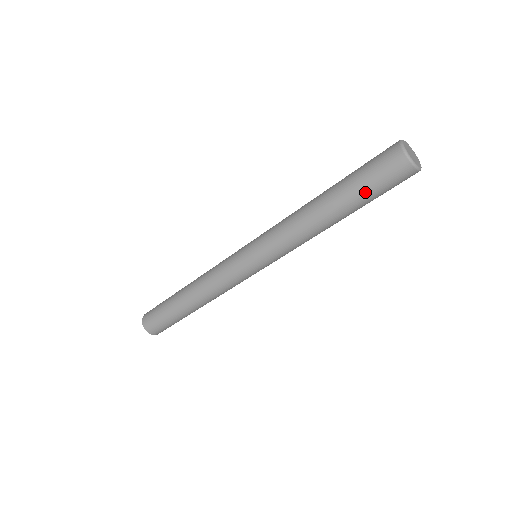
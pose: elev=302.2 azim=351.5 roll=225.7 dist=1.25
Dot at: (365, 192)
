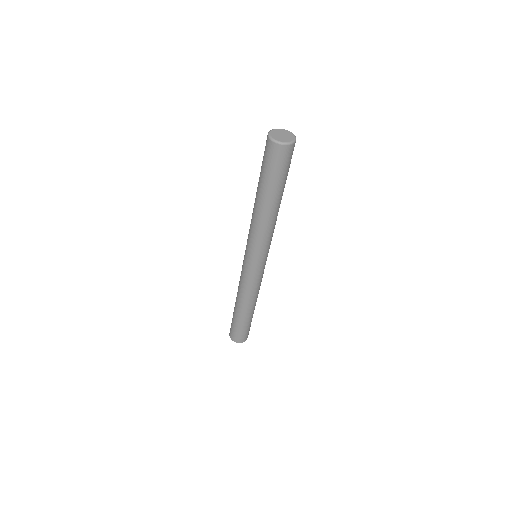
Dot at: (282, 179)
